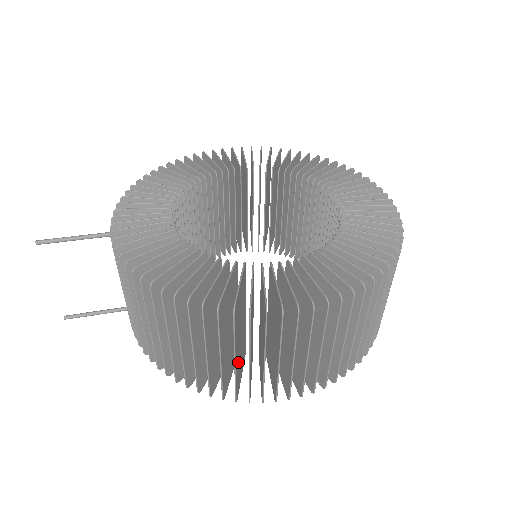
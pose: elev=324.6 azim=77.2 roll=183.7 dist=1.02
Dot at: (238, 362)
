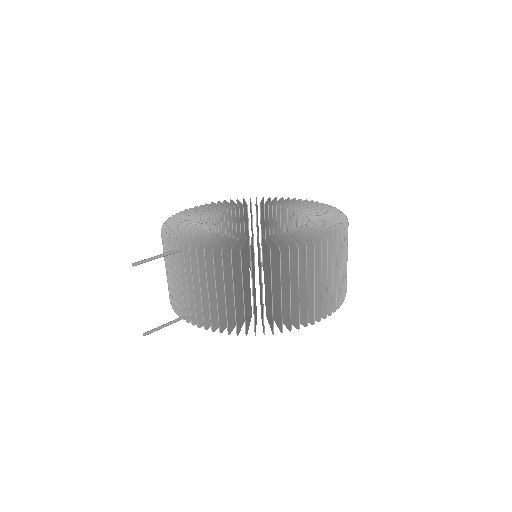
Dot at: (294, 298)
